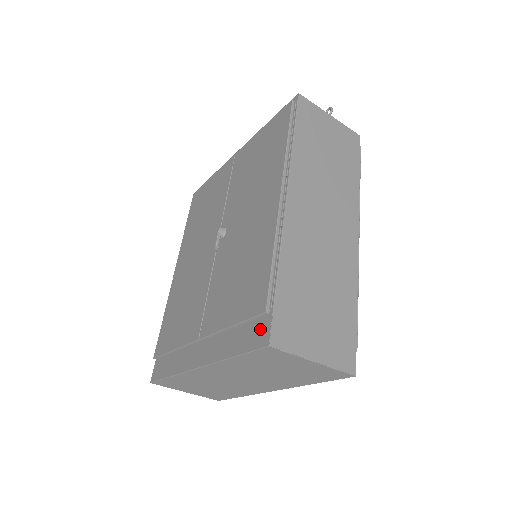
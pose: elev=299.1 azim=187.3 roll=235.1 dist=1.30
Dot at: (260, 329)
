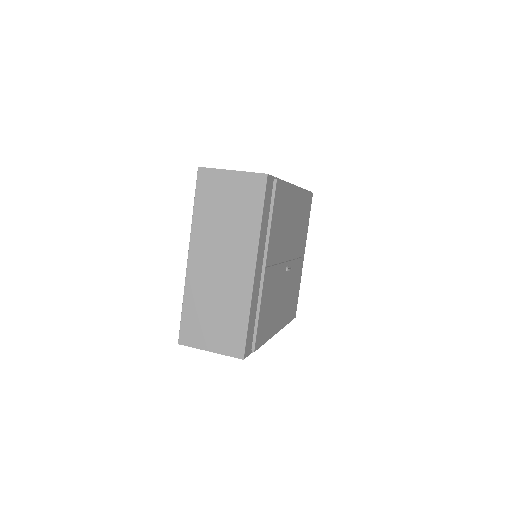
Dot at: occluded
